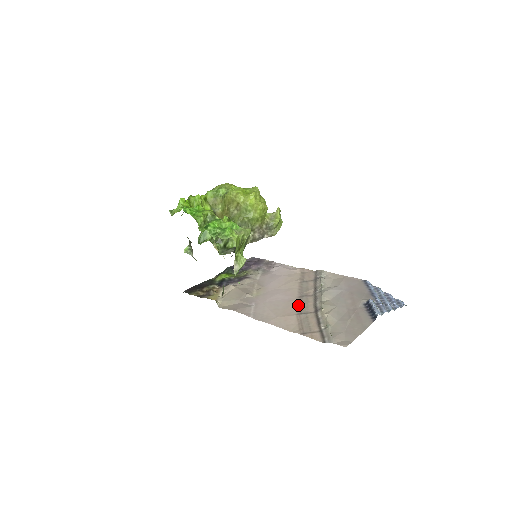
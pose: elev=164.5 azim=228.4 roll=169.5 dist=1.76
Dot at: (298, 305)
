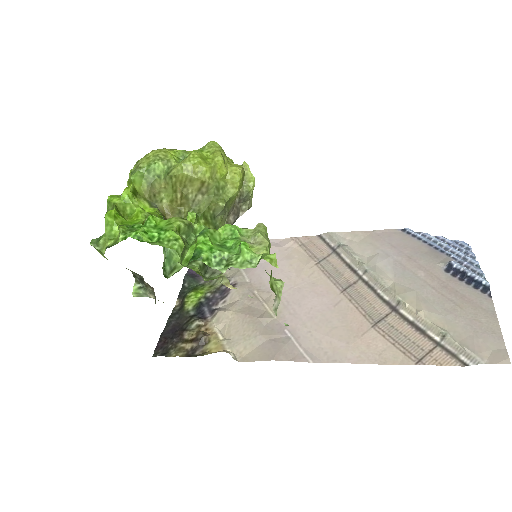
Dot at: (356, 308)
